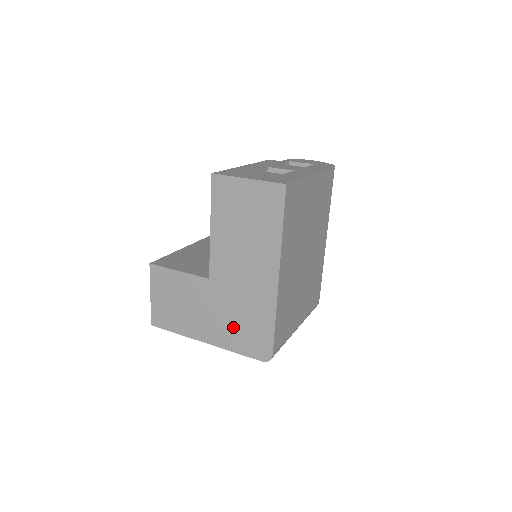
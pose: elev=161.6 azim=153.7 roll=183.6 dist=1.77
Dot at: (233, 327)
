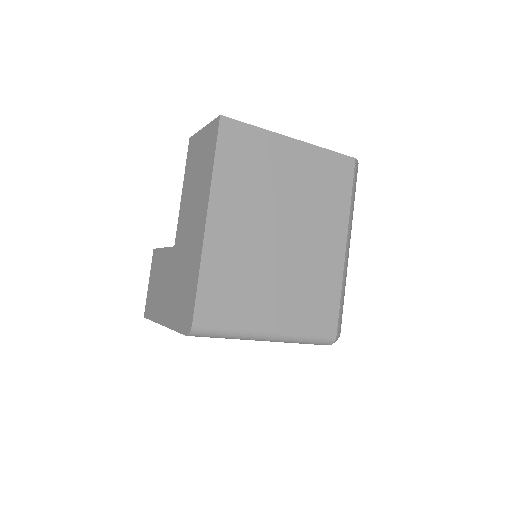
Dot at: (177, 297)
